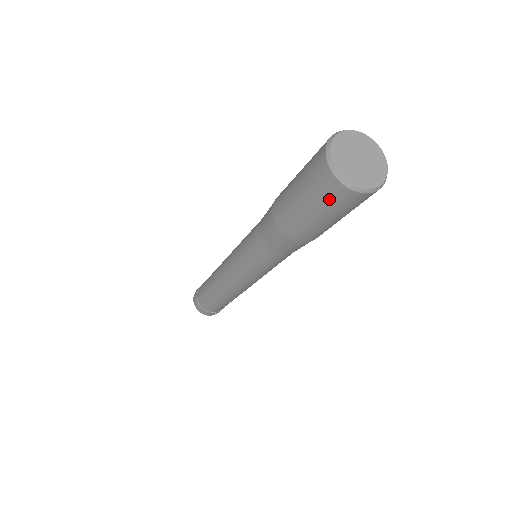
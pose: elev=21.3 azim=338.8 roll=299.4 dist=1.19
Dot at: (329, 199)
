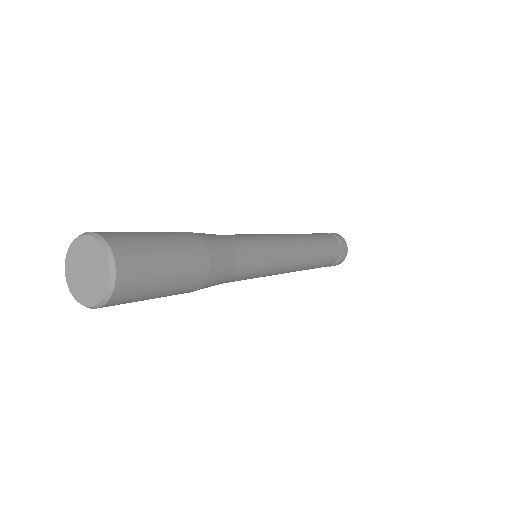
Dot at: occluded
